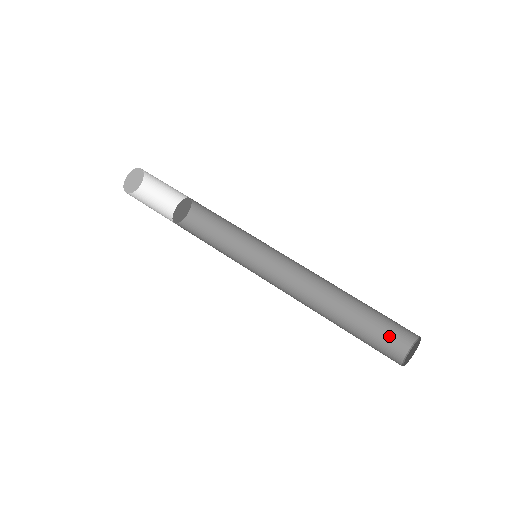
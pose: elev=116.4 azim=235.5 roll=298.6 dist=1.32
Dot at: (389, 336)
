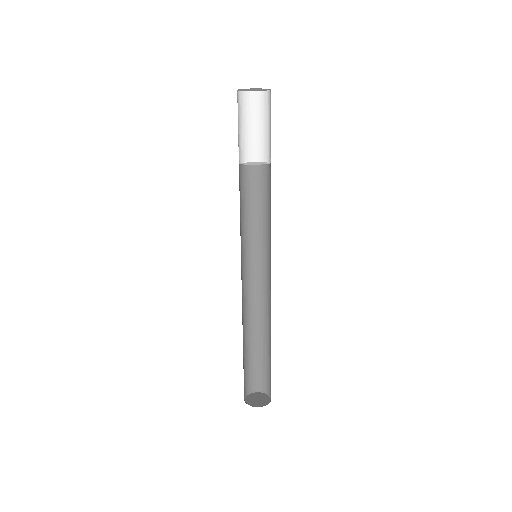
Dot at: (252, 375)
